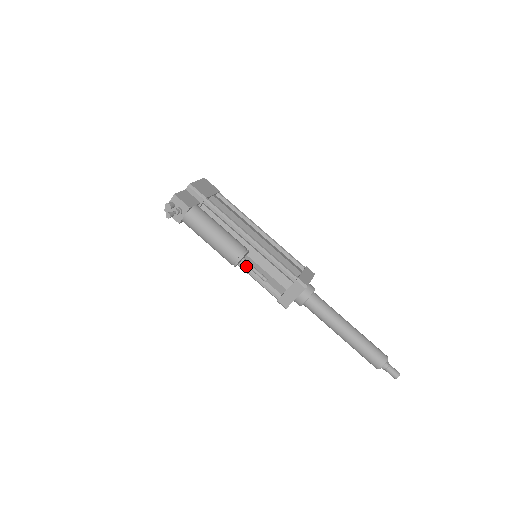
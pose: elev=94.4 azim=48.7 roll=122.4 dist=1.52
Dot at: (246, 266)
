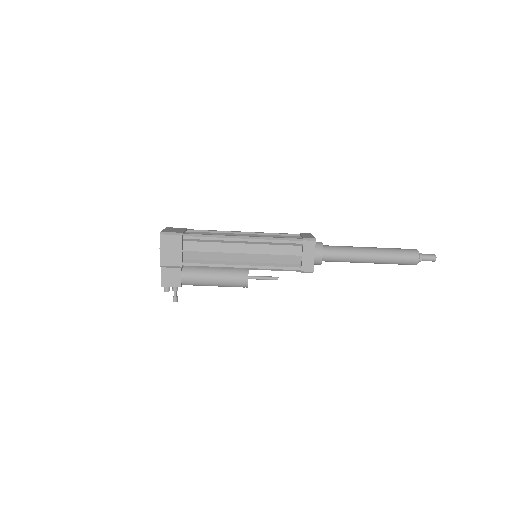
Dot at: occluded
